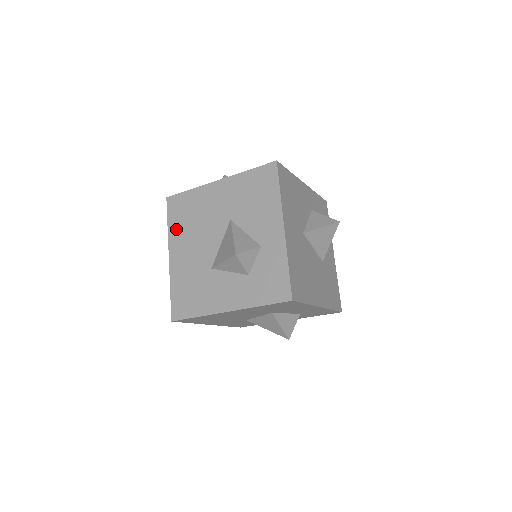
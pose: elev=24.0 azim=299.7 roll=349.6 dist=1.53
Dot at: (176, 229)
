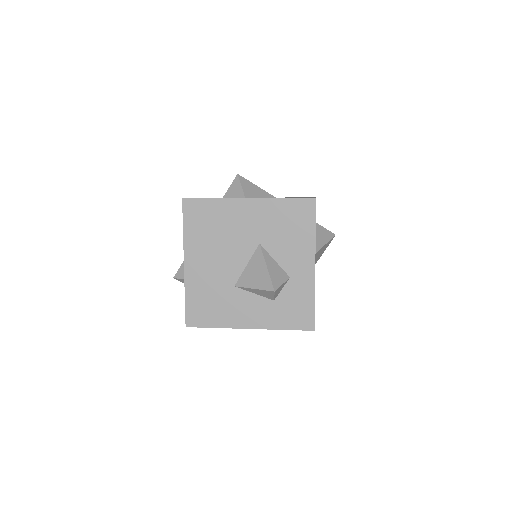
Dot at: (194, 237)
